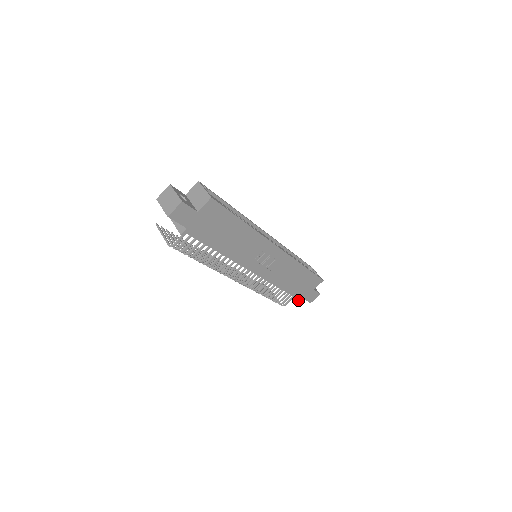
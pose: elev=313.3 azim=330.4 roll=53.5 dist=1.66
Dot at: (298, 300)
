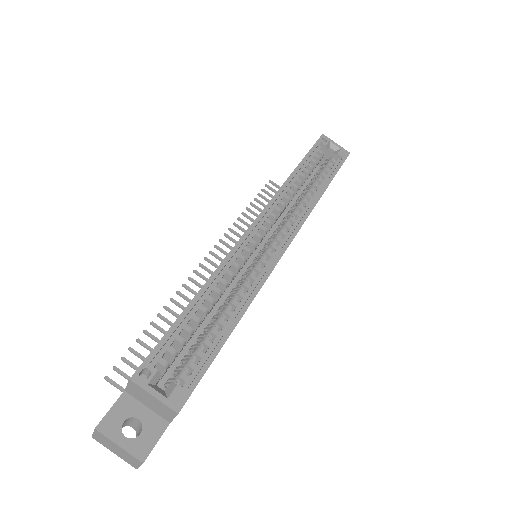
Dot at: occluded
